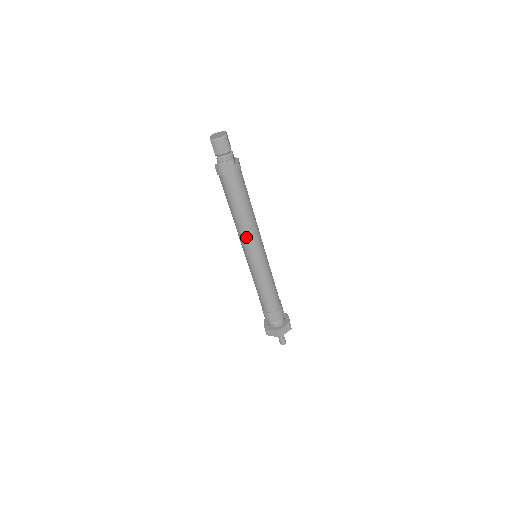
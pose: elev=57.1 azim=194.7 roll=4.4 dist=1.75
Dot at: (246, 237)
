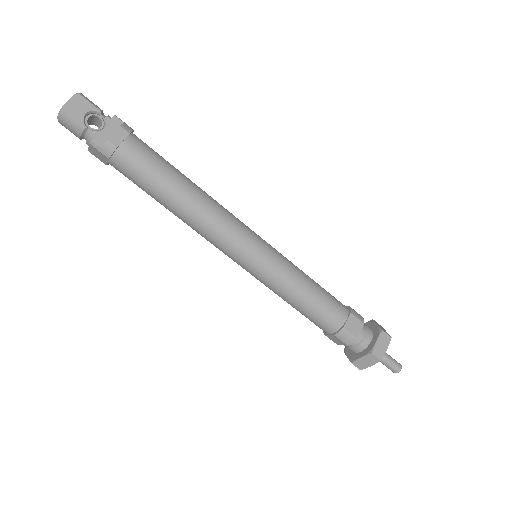
Dot at: (206, 239)
